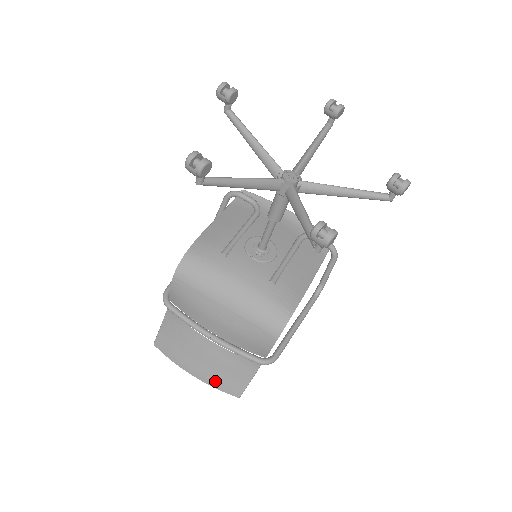
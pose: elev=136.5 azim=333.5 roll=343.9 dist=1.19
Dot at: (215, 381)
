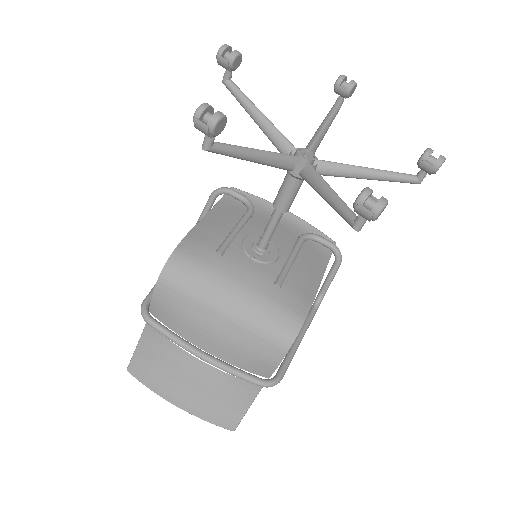
Dot at: (205, 412)
